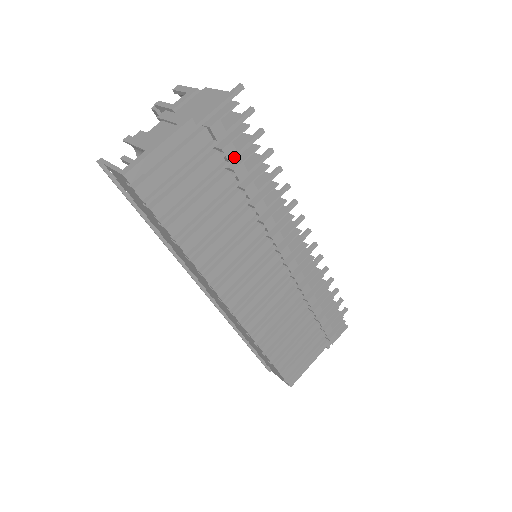
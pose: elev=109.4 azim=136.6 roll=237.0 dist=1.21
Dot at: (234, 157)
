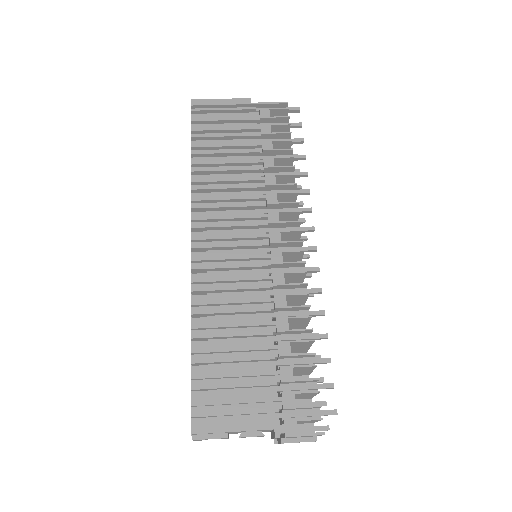
Dot at: occluded
